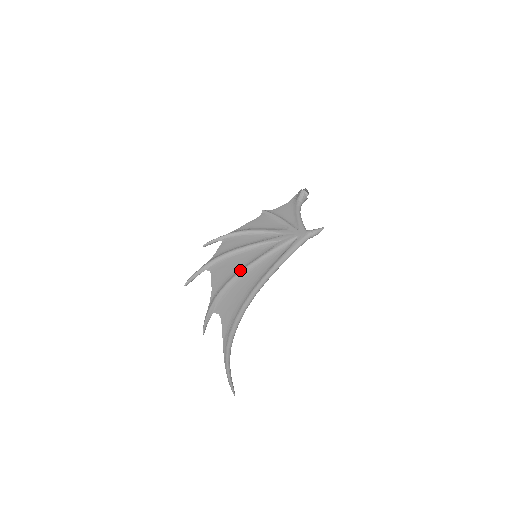
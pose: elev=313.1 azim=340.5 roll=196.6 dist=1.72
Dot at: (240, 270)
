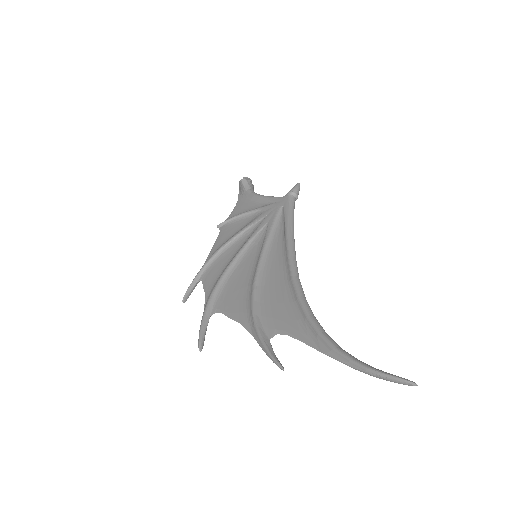
Dot at: (253, 277)
